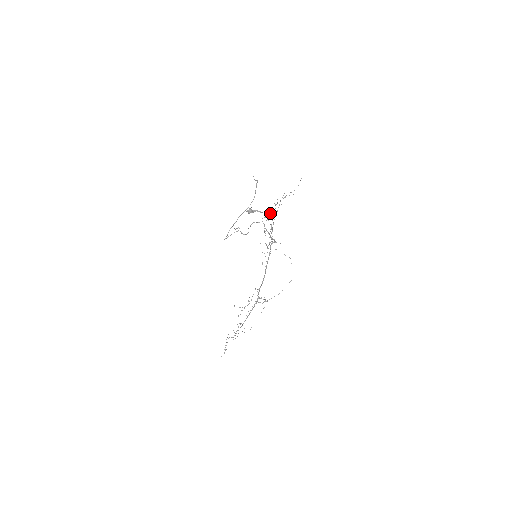
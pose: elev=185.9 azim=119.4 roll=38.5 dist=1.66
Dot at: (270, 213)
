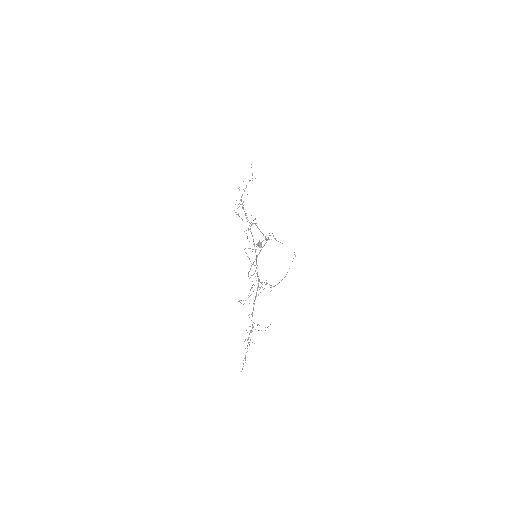
Dot at: occluded
